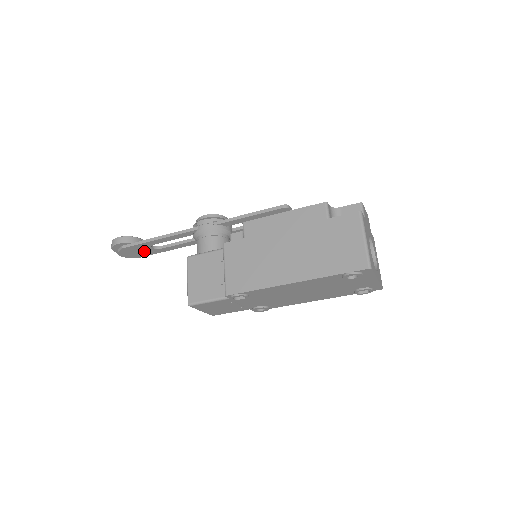
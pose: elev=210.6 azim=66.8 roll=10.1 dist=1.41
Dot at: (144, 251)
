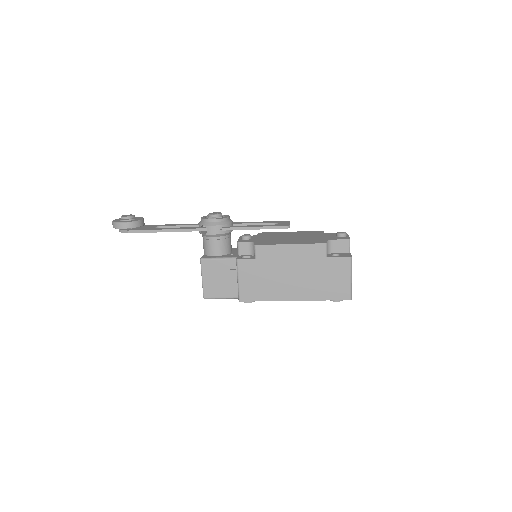
Dot at: occluded
